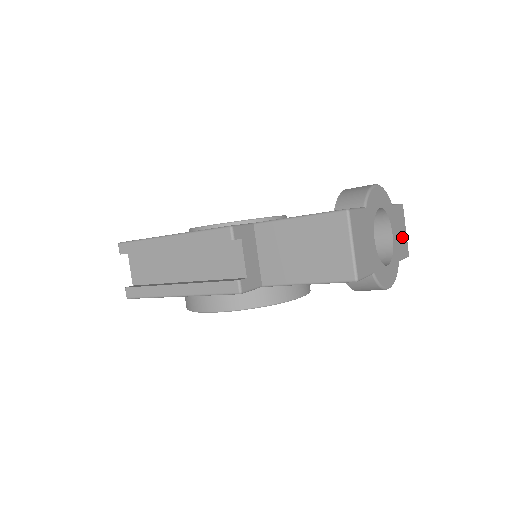
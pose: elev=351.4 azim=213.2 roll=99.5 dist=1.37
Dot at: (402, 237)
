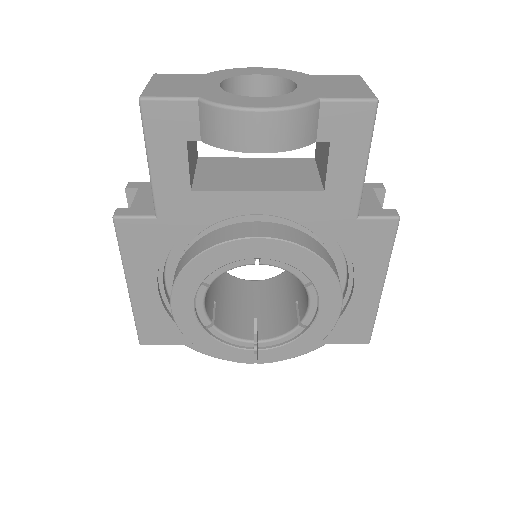
Dot at: (345, 89)
